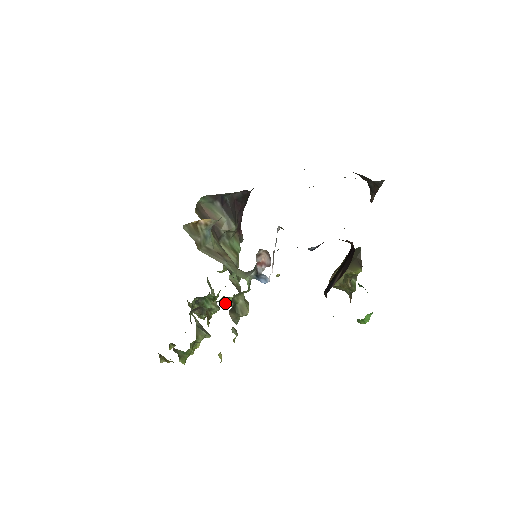
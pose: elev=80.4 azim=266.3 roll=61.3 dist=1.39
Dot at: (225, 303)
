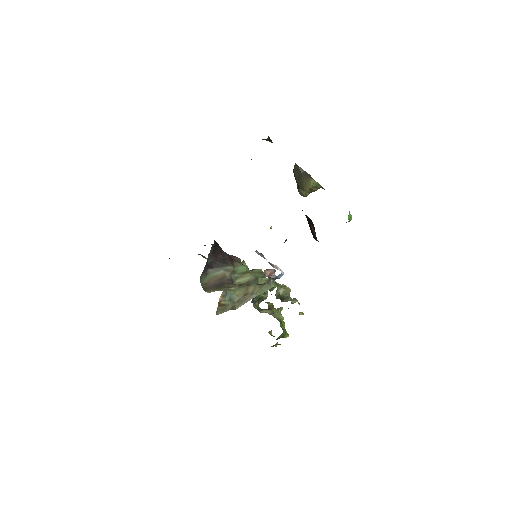
Dot at: occluded
